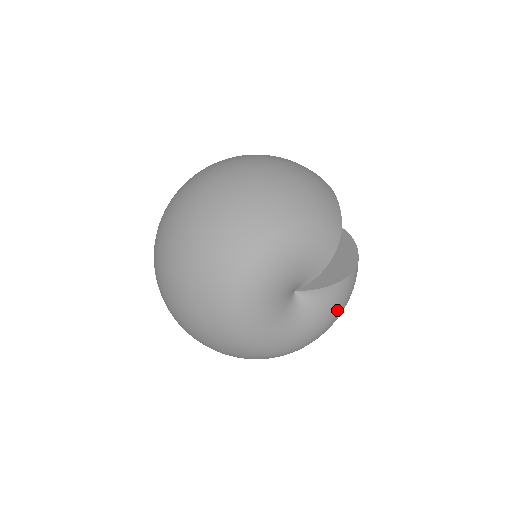
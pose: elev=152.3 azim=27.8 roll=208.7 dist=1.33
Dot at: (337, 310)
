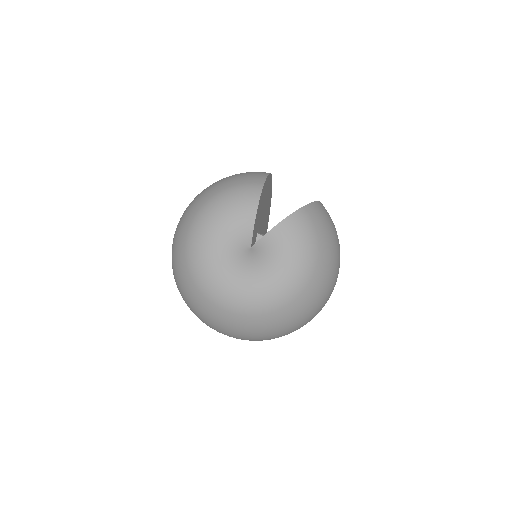
Dot at: (297, 249)
